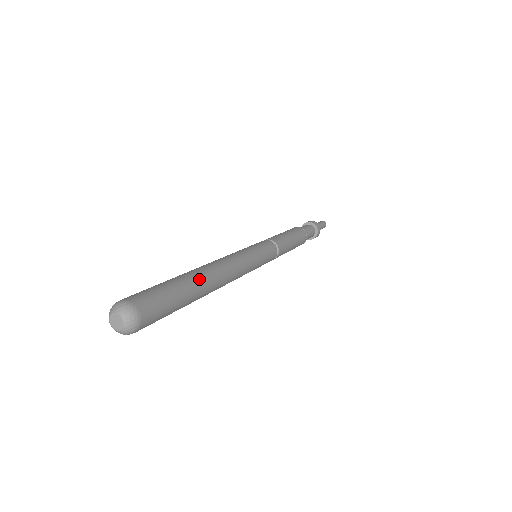
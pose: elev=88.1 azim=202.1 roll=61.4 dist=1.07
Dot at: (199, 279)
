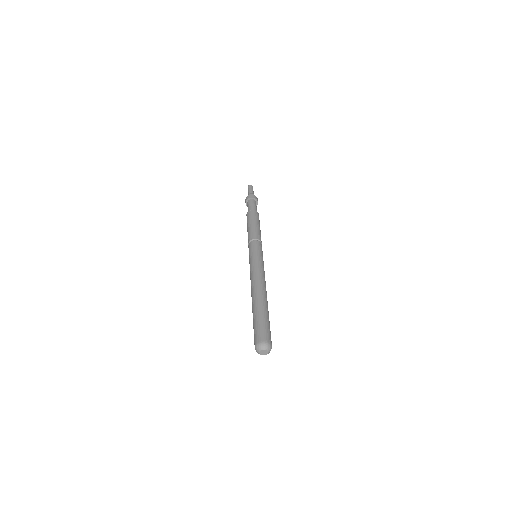
Dot at: (259, 302)
